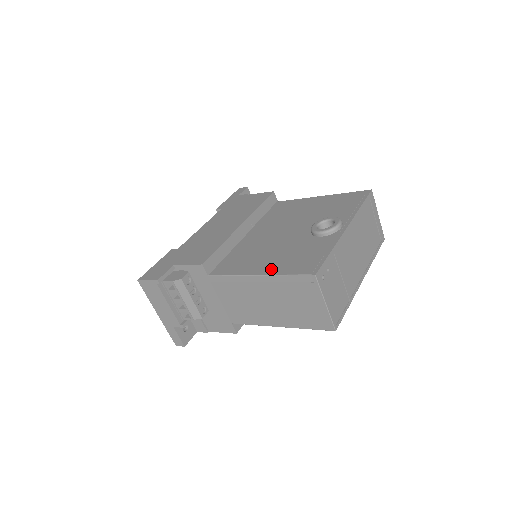
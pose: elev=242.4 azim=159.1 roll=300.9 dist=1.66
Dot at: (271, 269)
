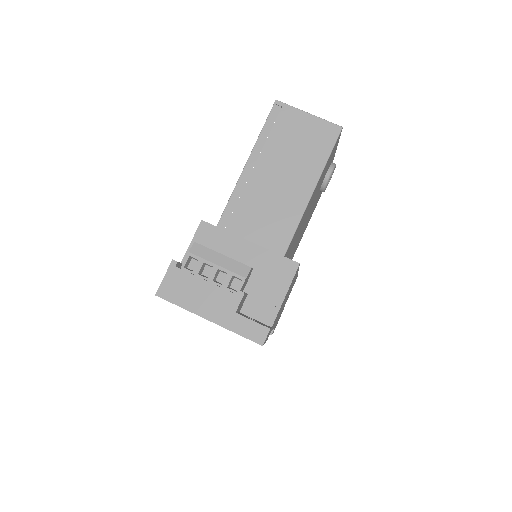
Dot at: occluded
